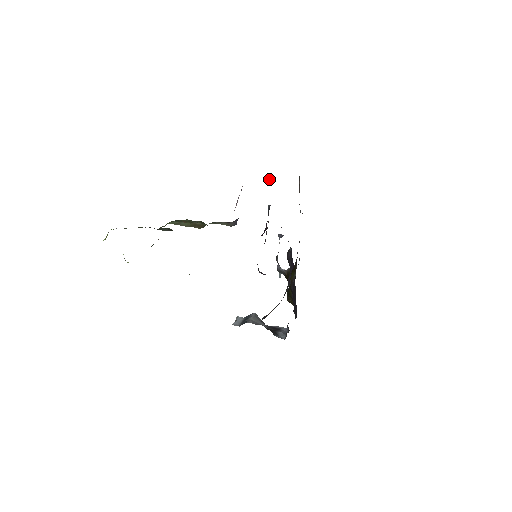
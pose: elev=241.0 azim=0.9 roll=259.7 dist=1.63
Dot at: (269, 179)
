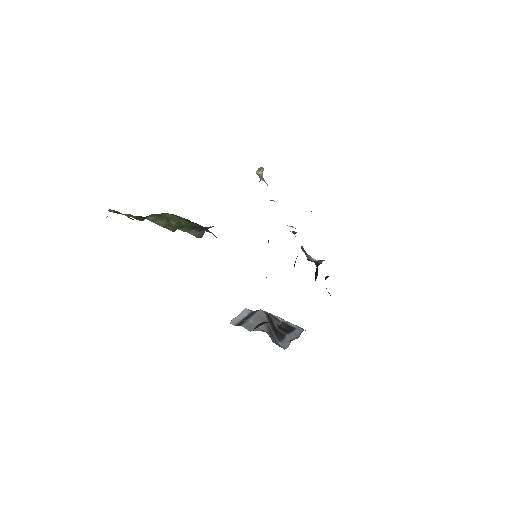
Dot at: (260, 175)
